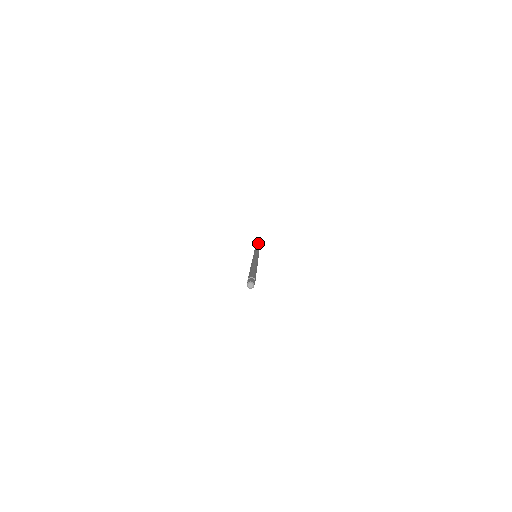
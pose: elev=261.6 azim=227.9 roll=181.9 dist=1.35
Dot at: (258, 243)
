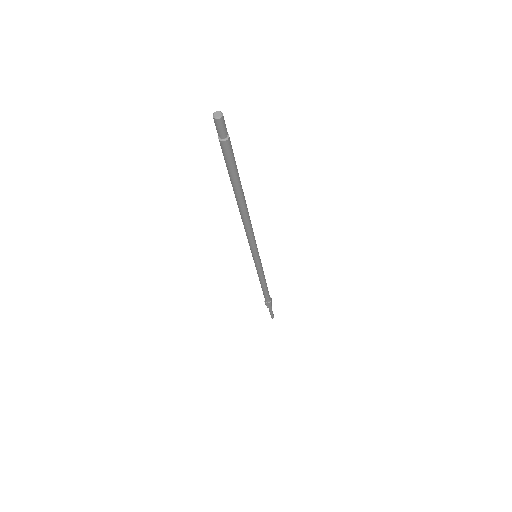
Dot at: occluded
